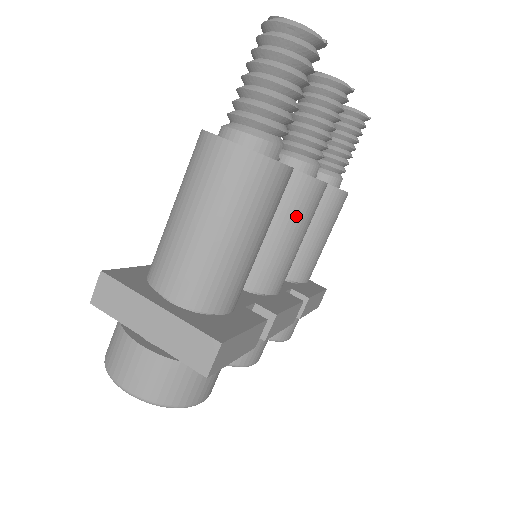
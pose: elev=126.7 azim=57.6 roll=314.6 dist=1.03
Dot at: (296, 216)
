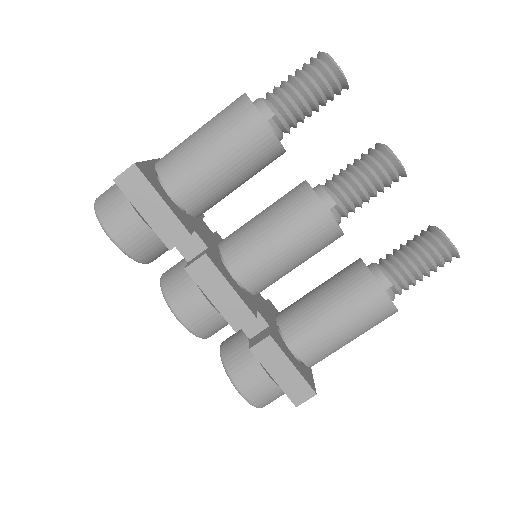
Dot at: (286, 216)
